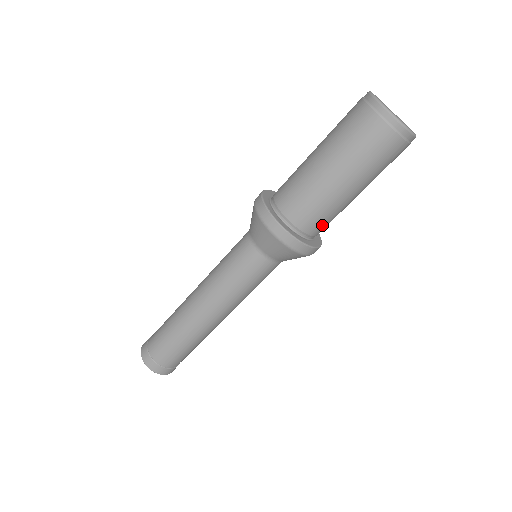
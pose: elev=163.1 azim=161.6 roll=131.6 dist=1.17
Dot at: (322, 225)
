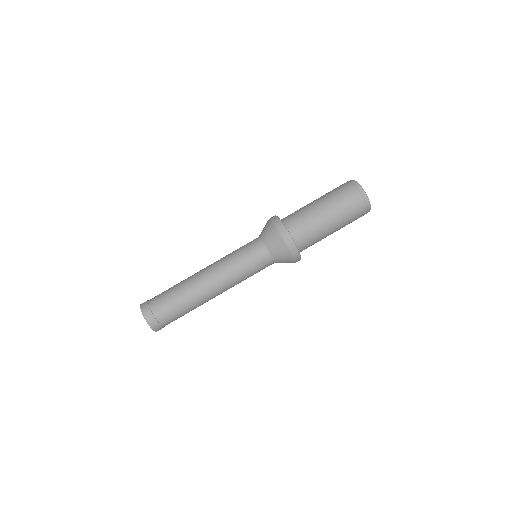
Dot at: occluded
